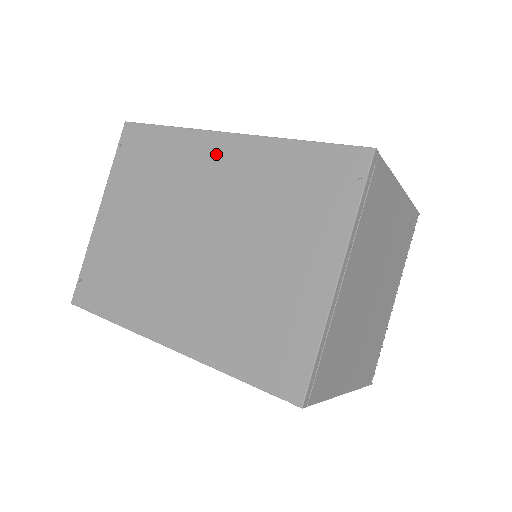
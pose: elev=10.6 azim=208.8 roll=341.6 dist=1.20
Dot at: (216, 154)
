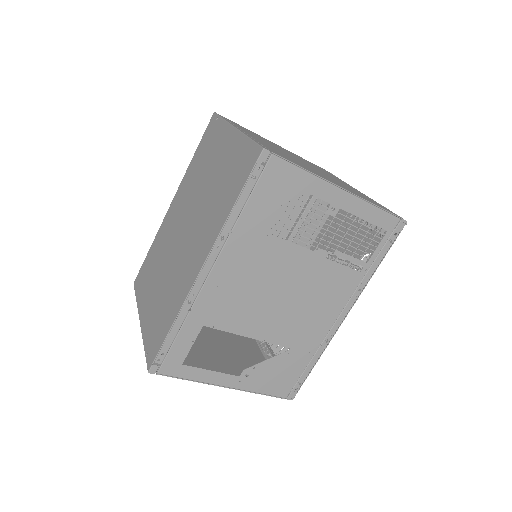
Dot at: (171, 212)
